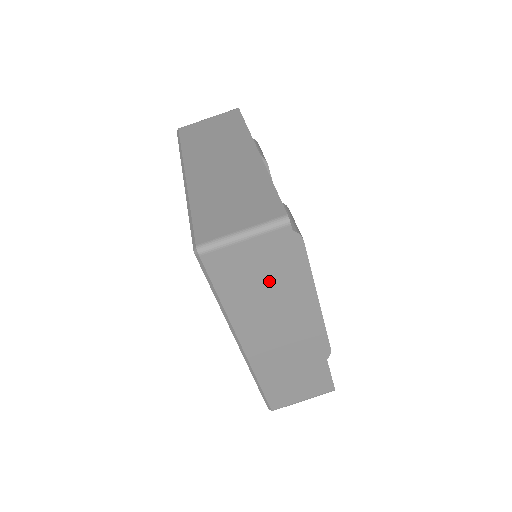
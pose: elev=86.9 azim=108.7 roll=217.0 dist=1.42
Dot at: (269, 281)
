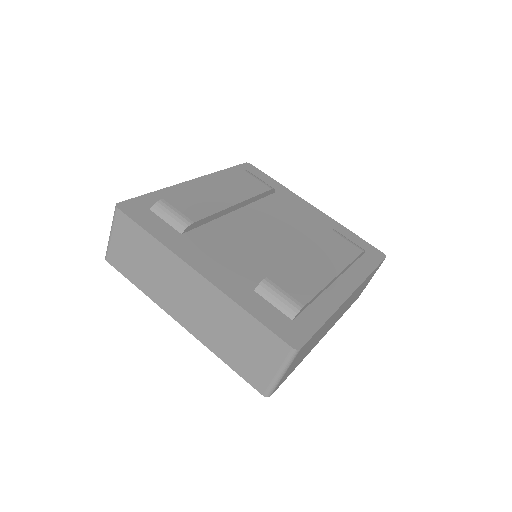
Dot at: (311, 343)
